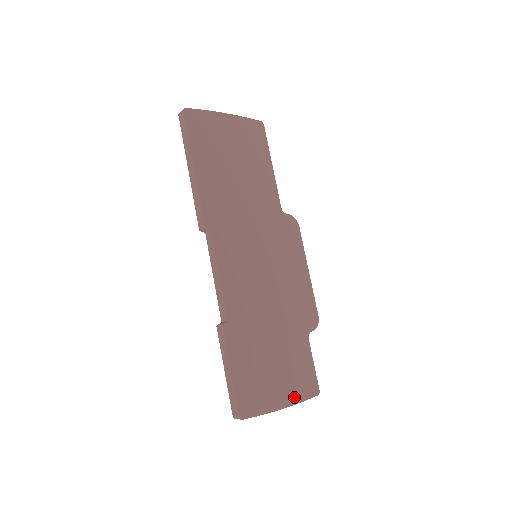
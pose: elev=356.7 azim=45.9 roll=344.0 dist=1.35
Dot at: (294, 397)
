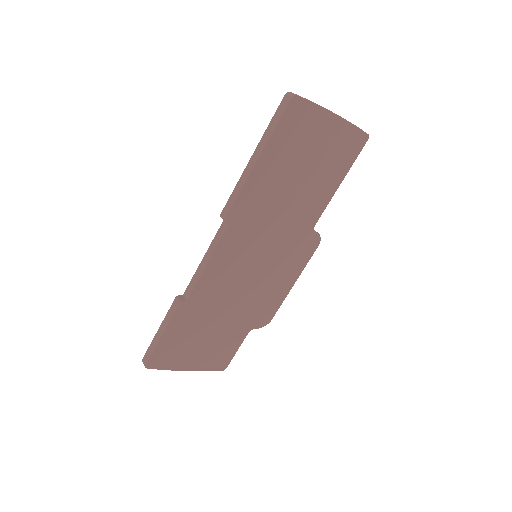
Dot at: (201, 366)
